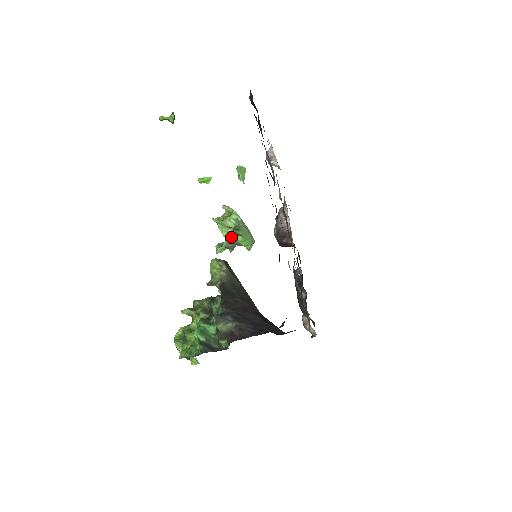
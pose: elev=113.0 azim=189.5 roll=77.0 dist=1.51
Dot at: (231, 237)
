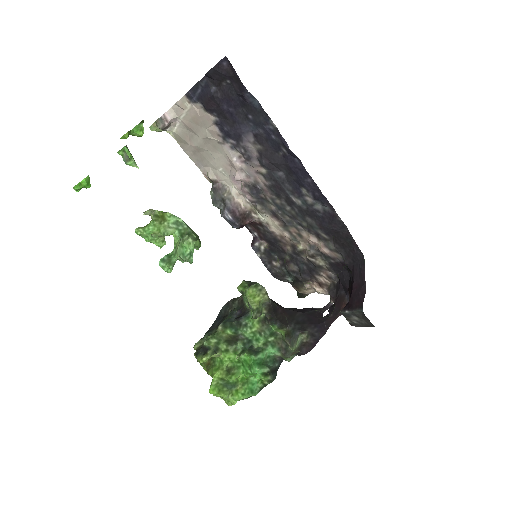
Dot at: (194, 247)
